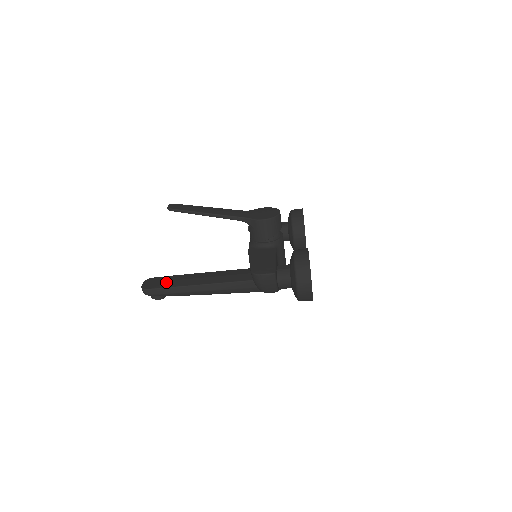
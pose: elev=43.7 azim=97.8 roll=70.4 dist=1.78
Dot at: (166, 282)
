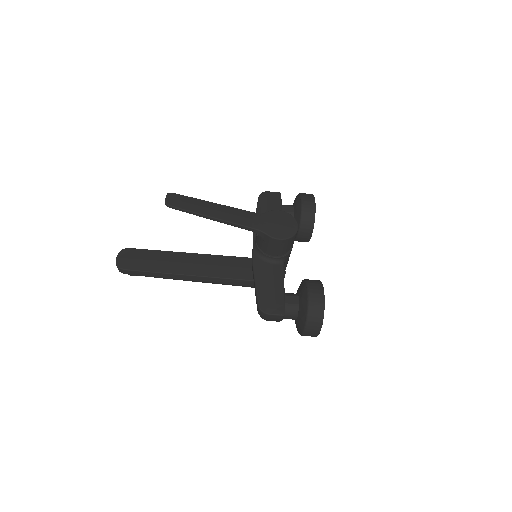
Dot at: (146, 262)
